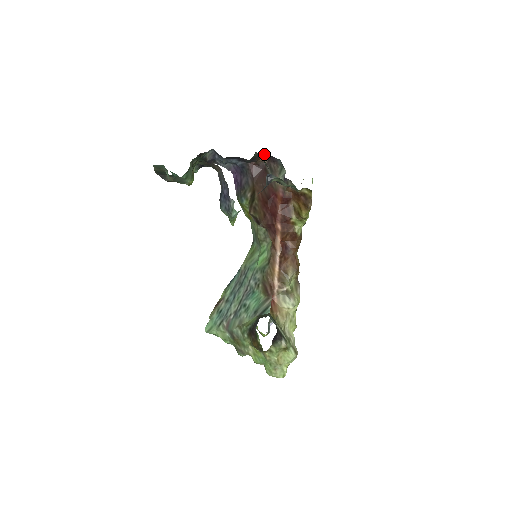
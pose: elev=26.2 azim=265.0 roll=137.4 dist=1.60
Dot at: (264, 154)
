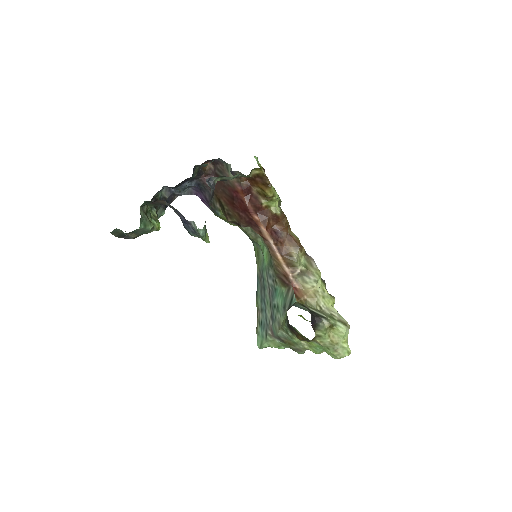
Dot at: (205, 162)
